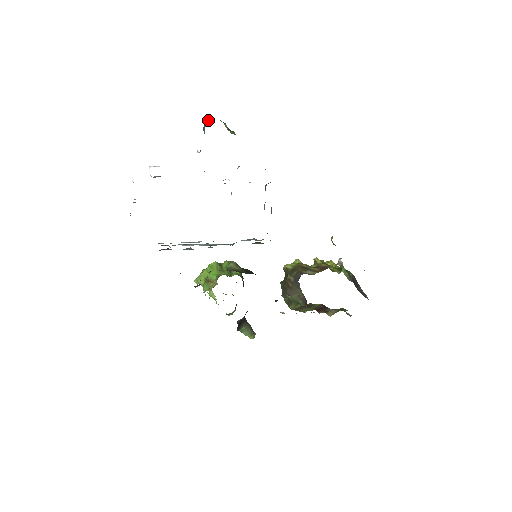
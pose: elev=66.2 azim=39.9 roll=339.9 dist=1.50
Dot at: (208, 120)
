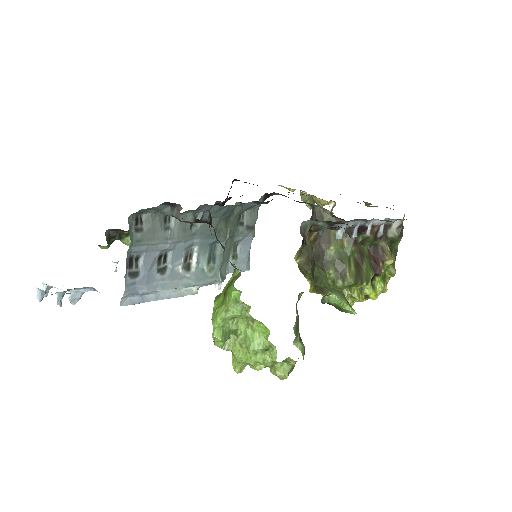
Dot at: (108, 243)
